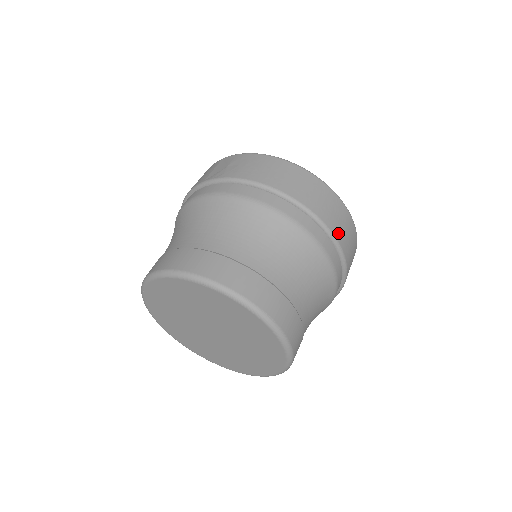
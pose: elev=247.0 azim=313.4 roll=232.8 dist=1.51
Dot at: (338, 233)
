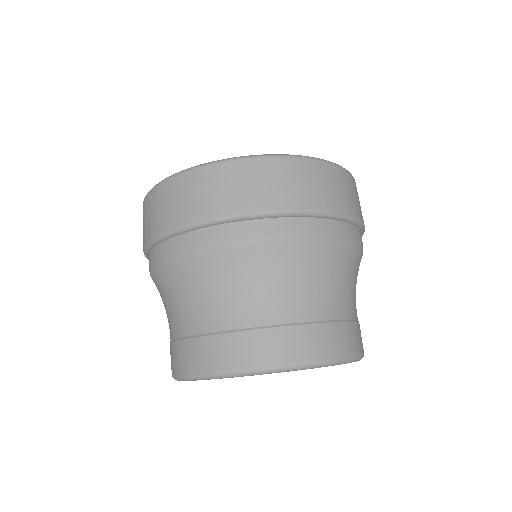
Dot at: (257, 202)
